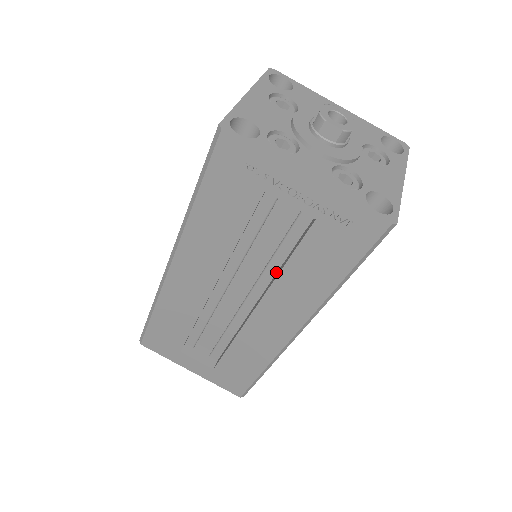
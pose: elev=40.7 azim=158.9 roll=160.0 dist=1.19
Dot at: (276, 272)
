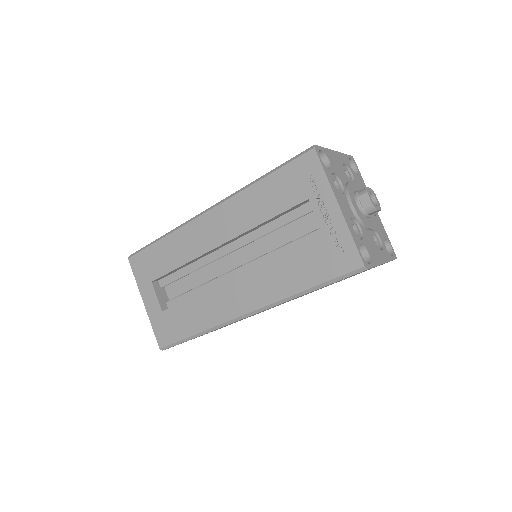
Dot at: occluded
